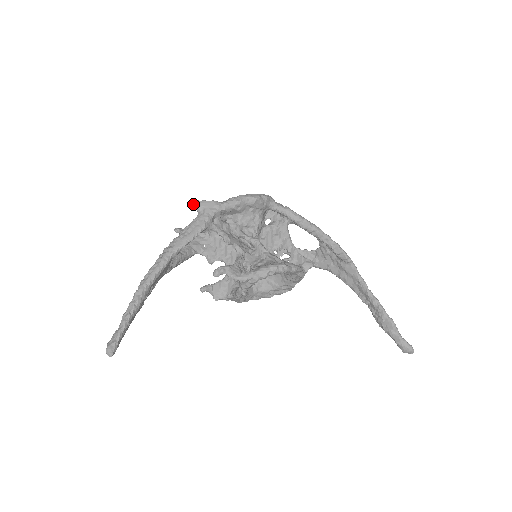
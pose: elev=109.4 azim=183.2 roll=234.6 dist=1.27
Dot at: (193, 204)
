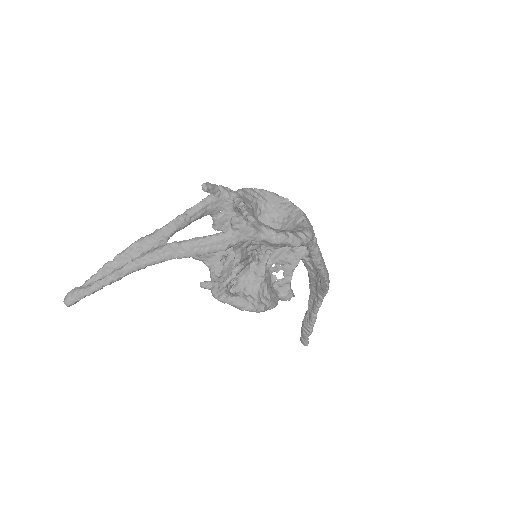
Dot at: (232, 220)
